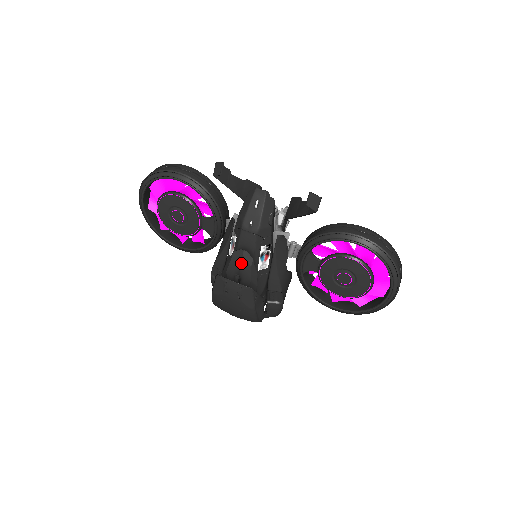
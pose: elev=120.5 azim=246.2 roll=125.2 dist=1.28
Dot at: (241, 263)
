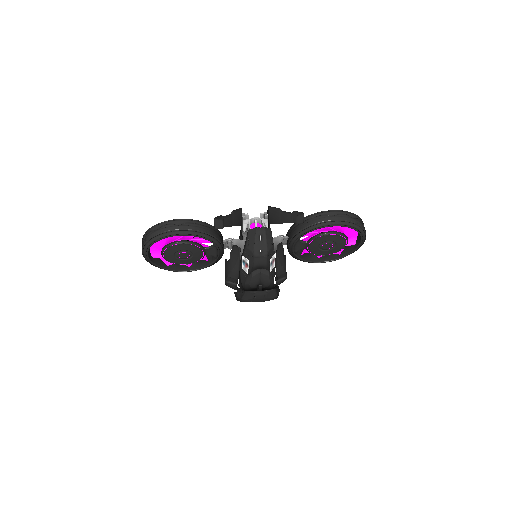
Dot at: (260, 277)
